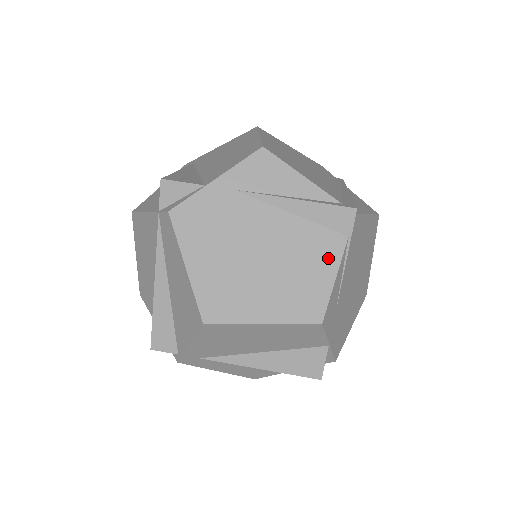
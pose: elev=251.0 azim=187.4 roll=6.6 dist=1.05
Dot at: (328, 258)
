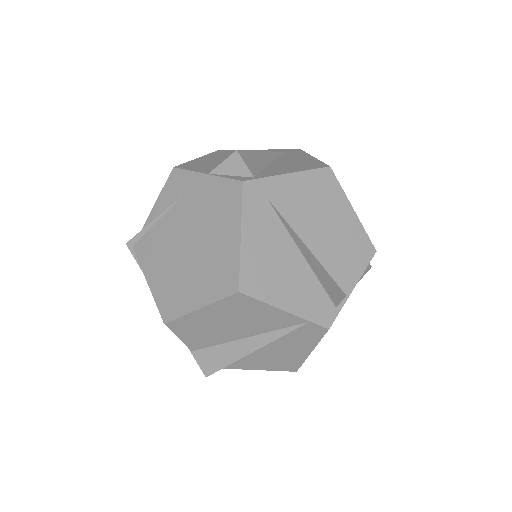
Dot at: occluded
